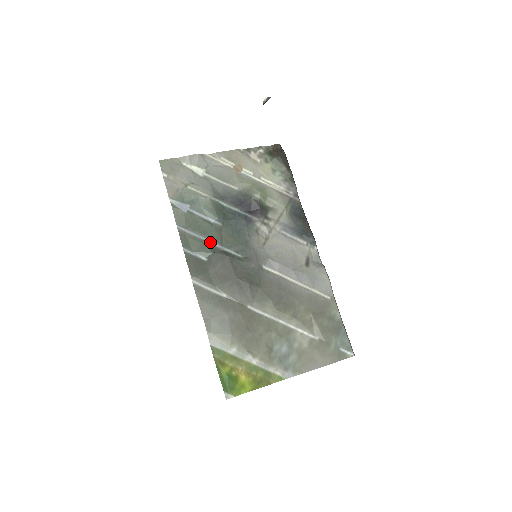
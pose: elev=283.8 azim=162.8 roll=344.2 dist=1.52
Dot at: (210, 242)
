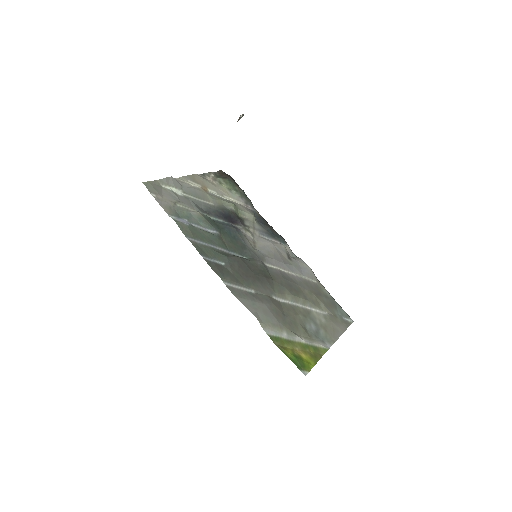
Dot at: (219, 249)
